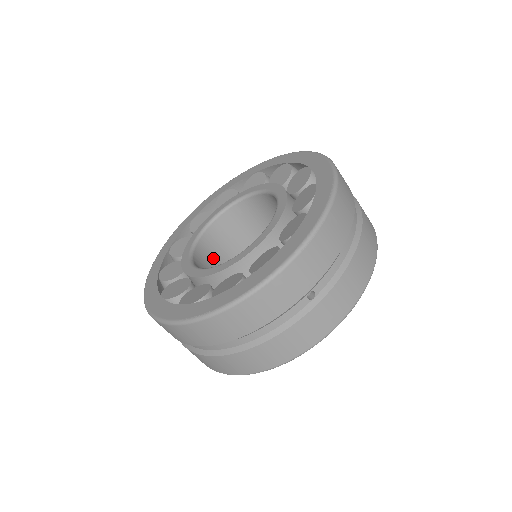
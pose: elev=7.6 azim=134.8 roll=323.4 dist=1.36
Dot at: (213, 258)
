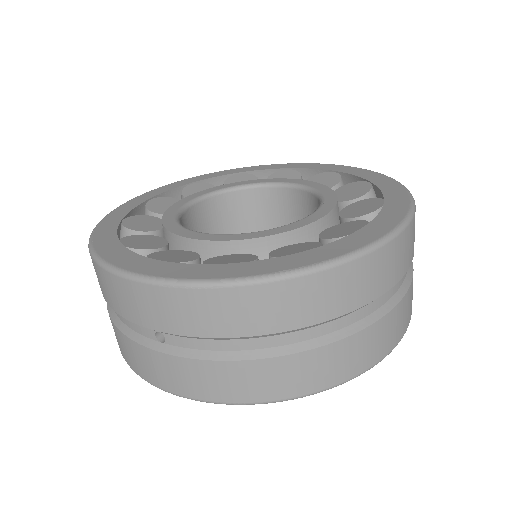
Dot at: (245, 218)
